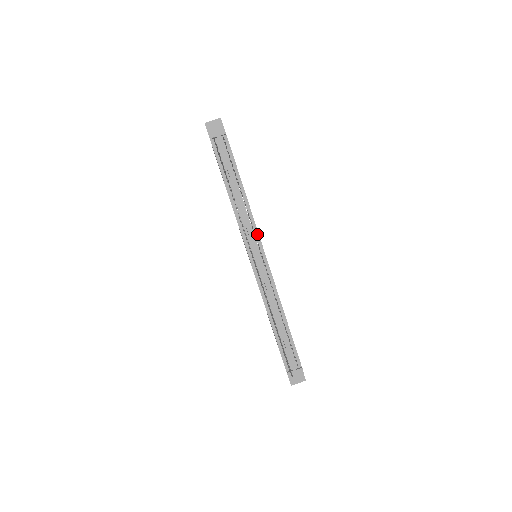
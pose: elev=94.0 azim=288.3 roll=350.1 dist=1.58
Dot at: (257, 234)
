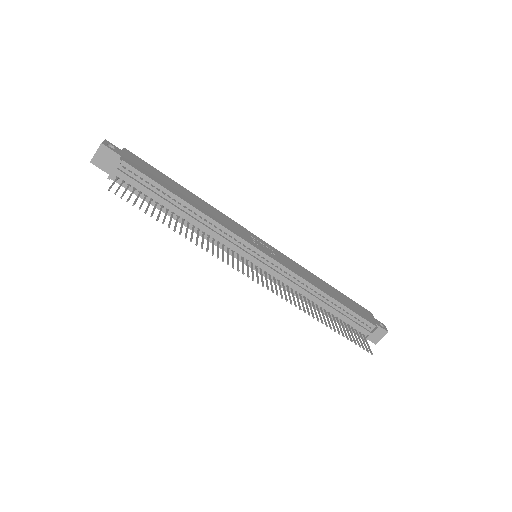
Dot at: (240, 240)
